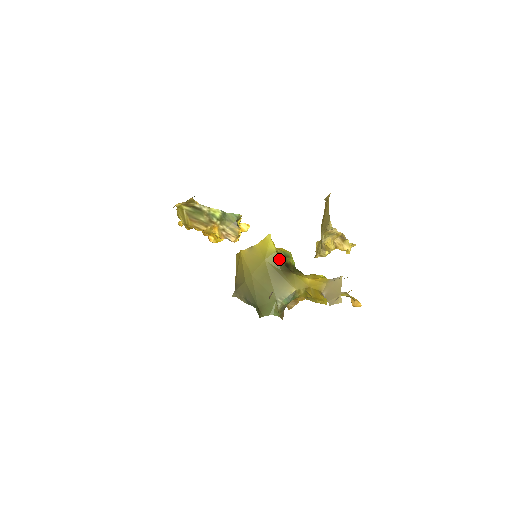
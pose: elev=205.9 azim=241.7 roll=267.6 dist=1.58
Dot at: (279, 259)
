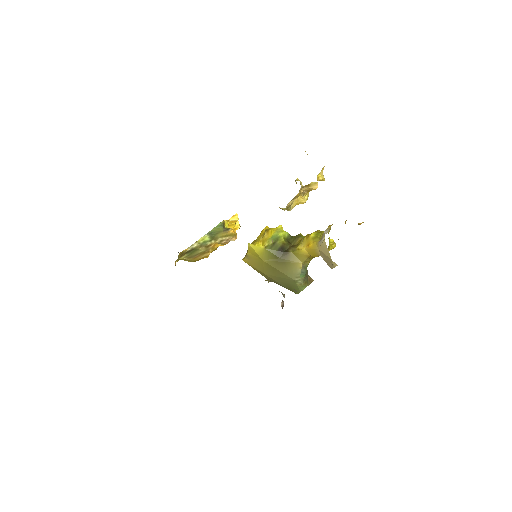
Dot at: (272, 252)
